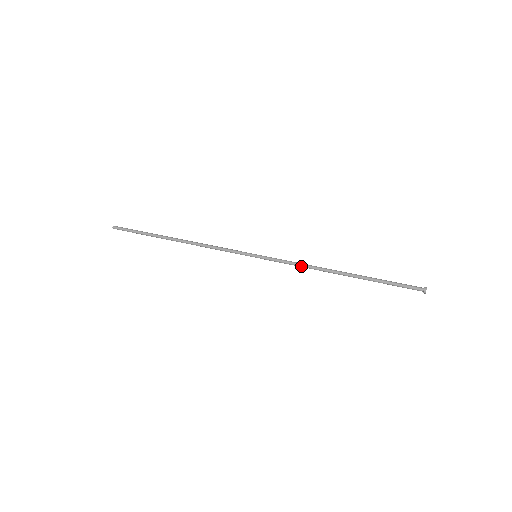
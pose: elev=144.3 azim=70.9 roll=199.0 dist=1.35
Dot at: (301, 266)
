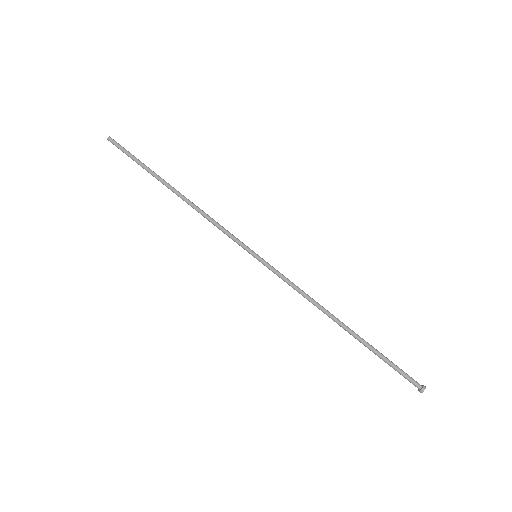
Dot at: occluded
